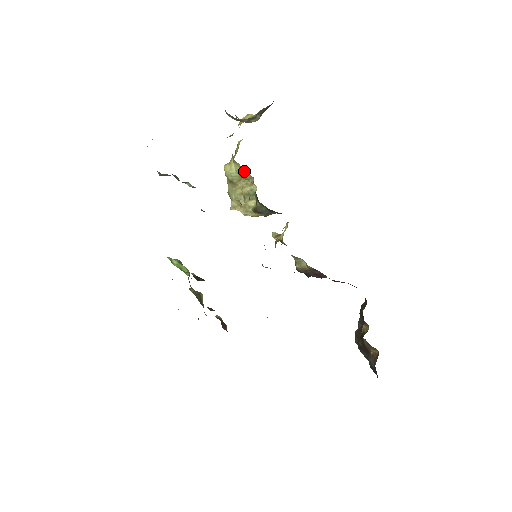
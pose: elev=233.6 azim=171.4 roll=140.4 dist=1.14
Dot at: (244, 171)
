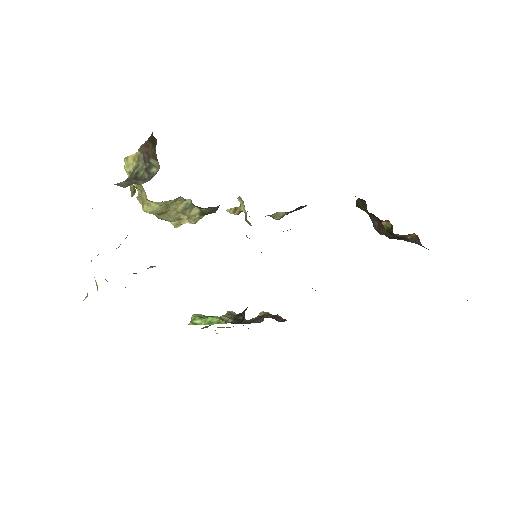
Dot at: (169, 201)
